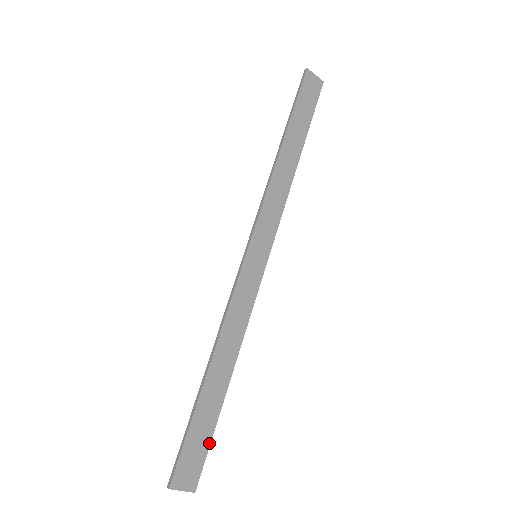
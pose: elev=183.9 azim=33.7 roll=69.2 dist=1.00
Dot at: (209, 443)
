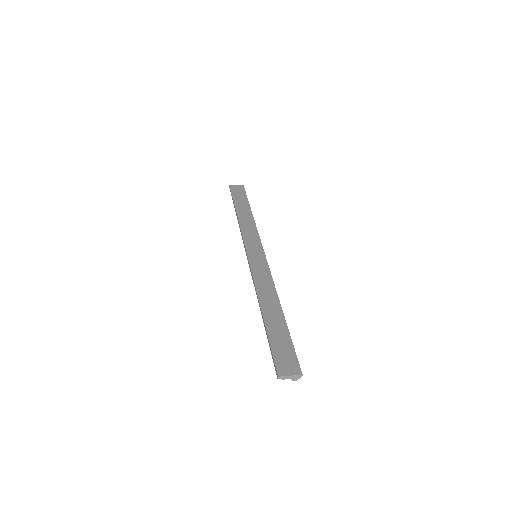
Dot at: (292, 345)
